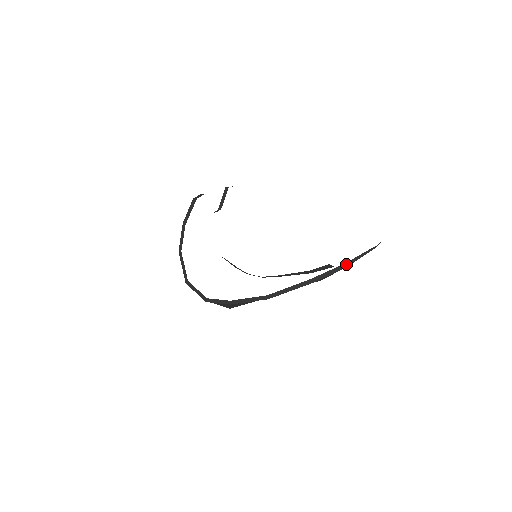
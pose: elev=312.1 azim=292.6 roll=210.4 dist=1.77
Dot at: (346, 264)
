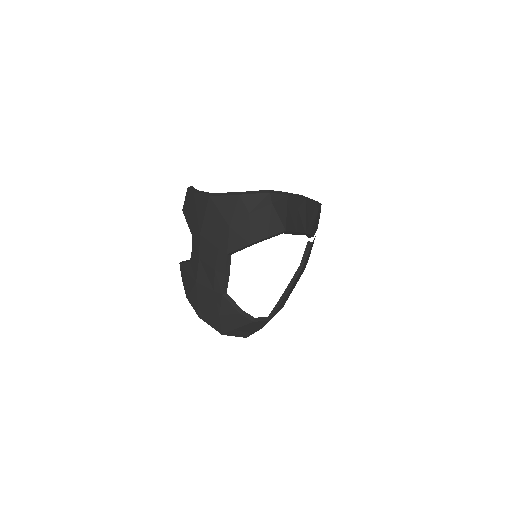
Dot at: occluded
